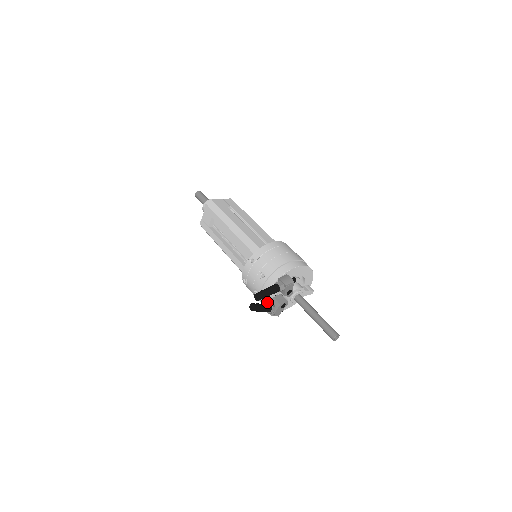
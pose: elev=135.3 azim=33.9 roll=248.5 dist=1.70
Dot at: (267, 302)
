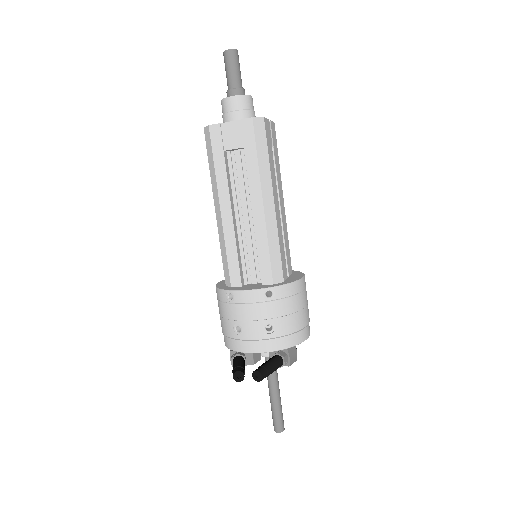
Dot at: (242, 350)
